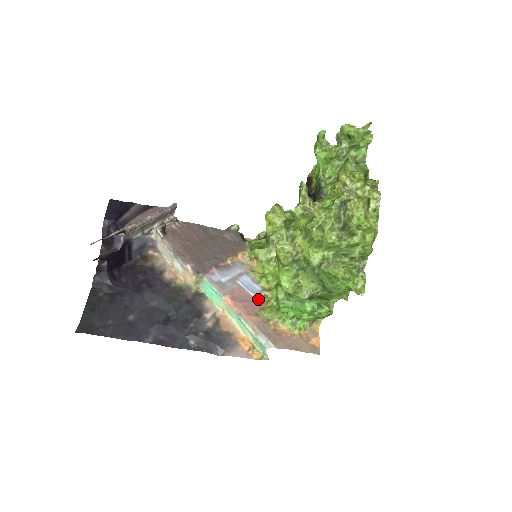
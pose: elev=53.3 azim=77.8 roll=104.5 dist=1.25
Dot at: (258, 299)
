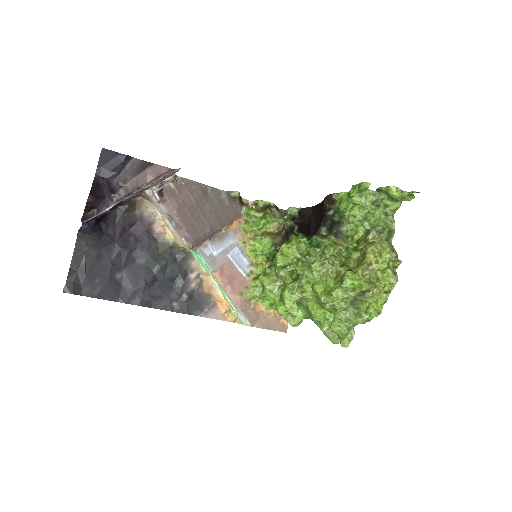
Dot at: (244, 275)
